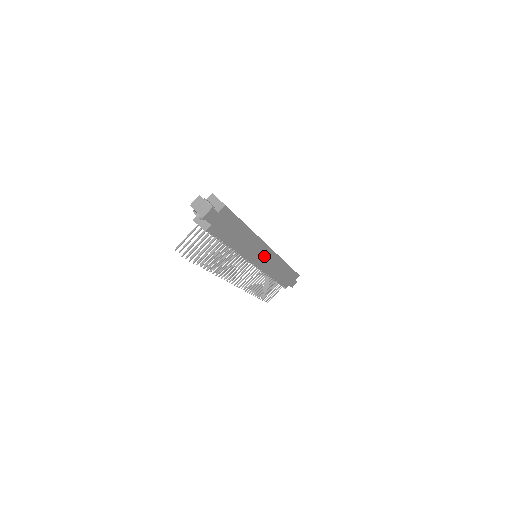
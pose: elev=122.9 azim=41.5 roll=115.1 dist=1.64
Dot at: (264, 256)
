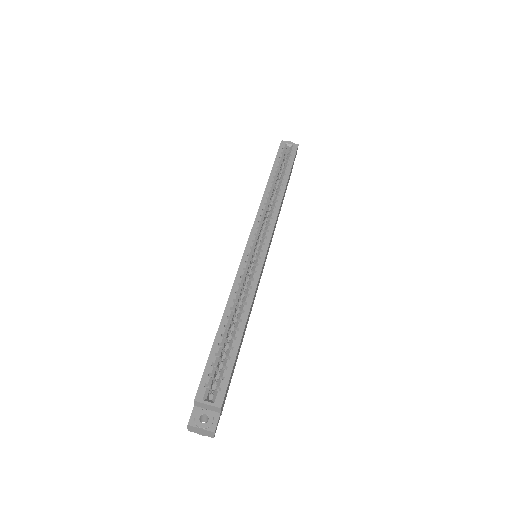
Dot at: (266, 256)
